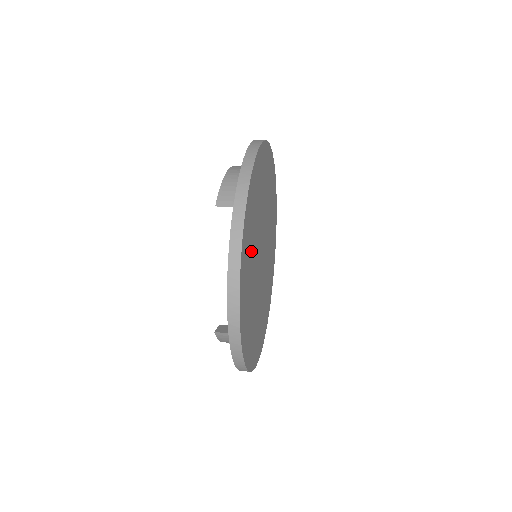
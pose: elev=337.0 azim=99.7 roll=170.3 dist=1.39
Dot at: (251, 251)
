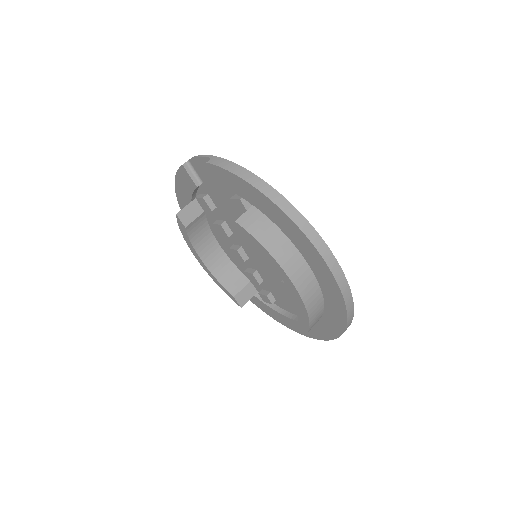
Dot at: occluded
